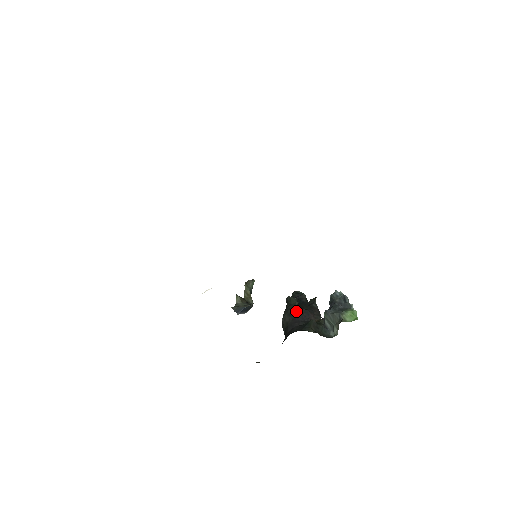
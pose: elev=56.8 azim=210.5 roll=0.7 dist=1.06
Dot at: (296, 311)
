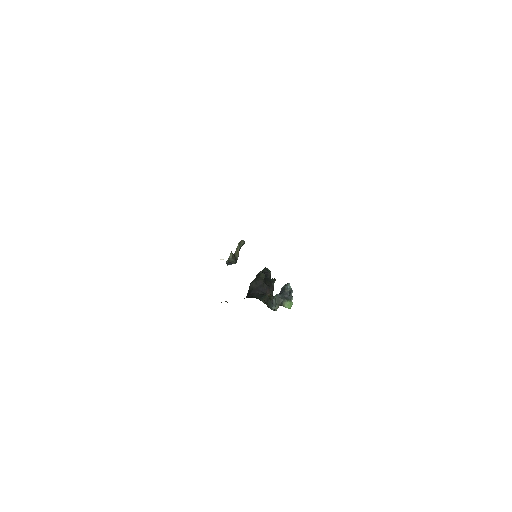
Dot at: (261, 283)
